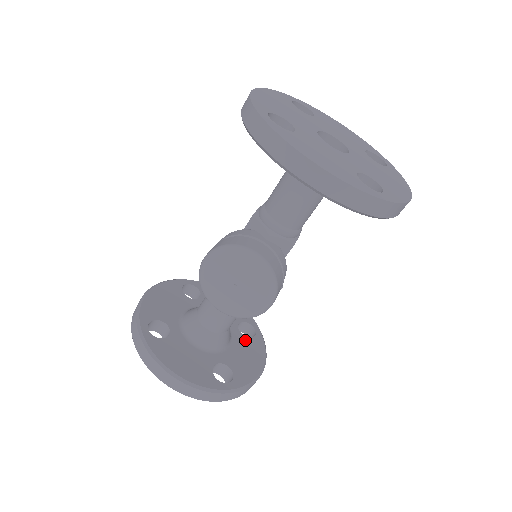
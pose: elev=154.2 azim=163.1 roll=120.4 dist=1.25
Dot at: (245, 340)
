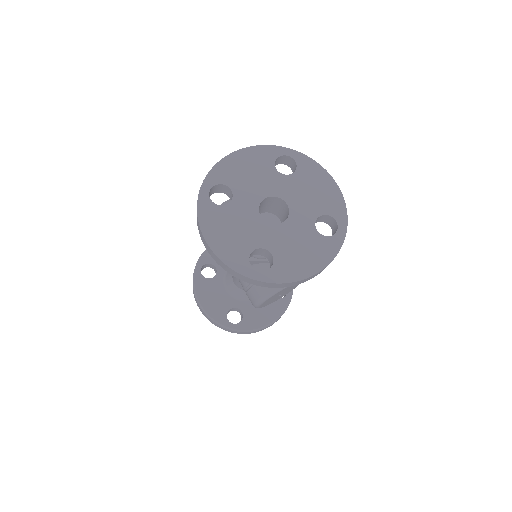
Dot at: occluded
